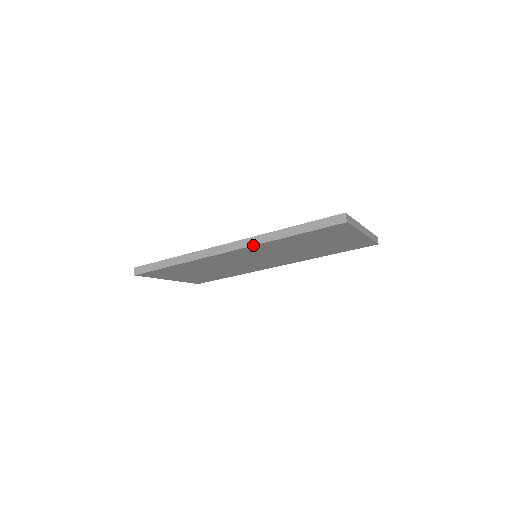
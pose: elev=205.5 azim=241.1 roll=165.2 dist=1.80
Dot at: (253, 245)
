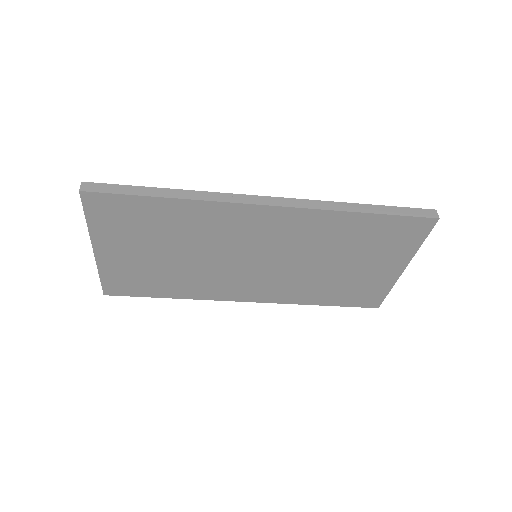
Dot at: (311, 208)
